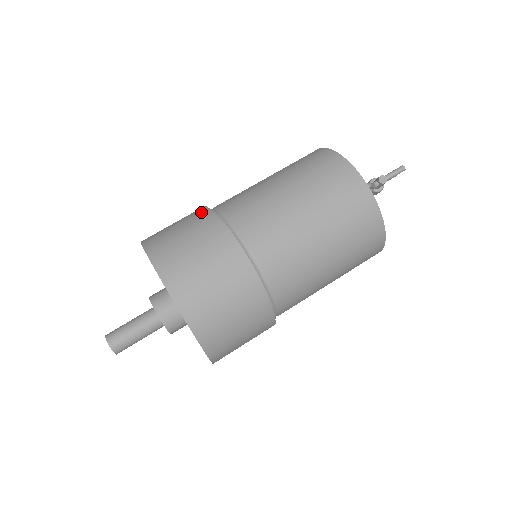
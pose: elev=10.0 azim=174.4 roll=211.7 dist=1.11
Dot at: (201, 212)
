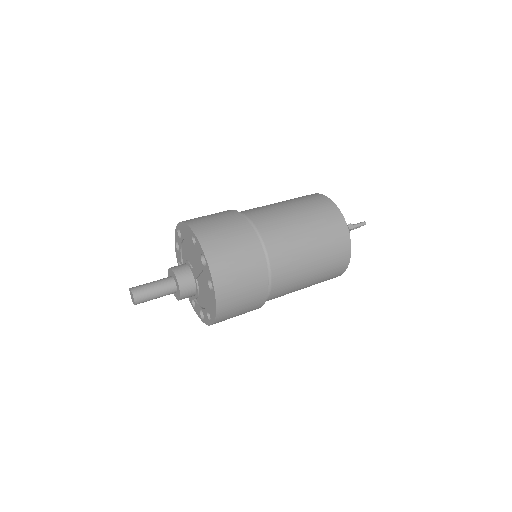
Dot at: (230, 211)
